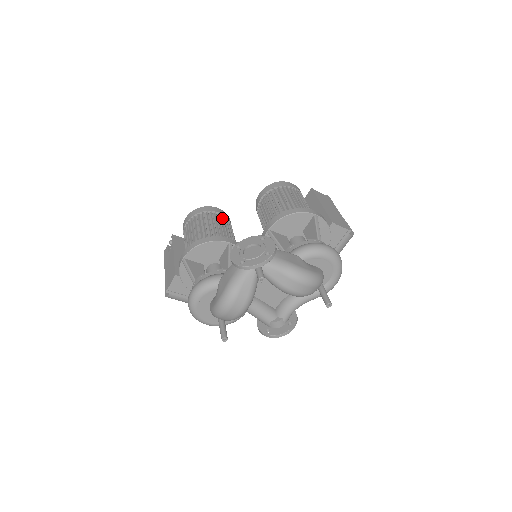
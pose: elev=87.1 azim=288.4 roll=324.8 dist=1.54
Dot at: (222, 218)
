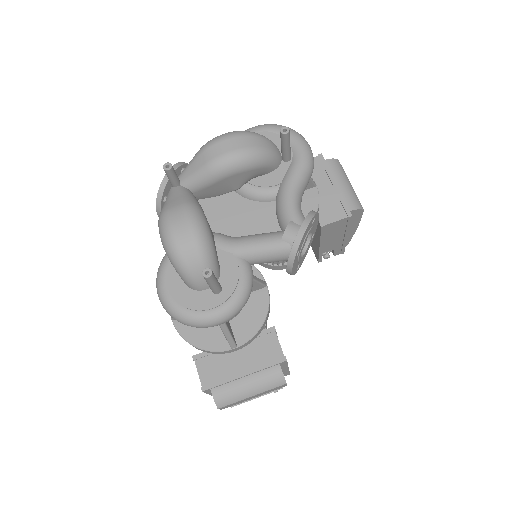
Dot at: occluded
